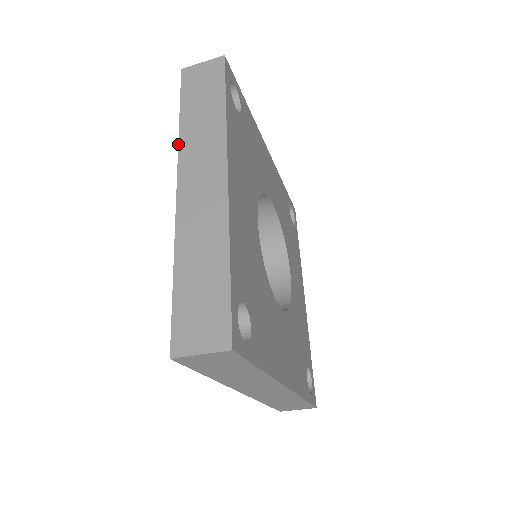
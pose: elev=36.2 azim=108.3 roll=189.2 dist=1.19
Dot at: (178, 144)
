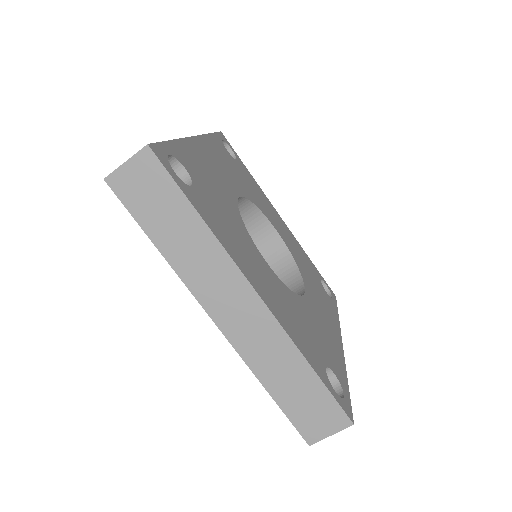
Dot at: occluded
